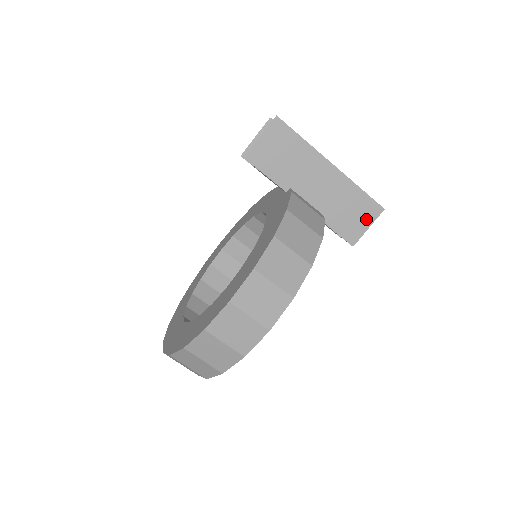
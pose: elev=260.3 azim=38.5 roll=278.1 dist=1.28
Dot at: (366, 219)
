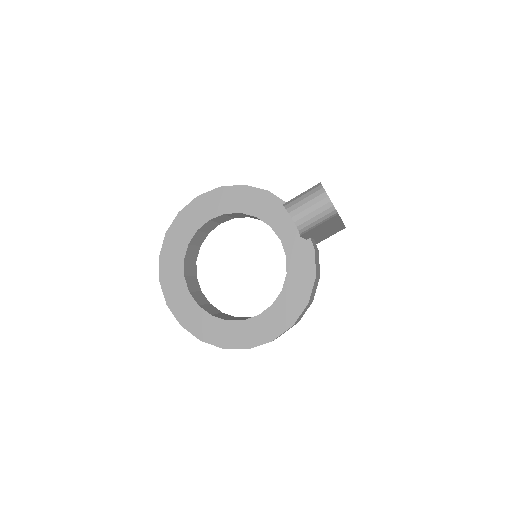
Dot at: (333, 234)
